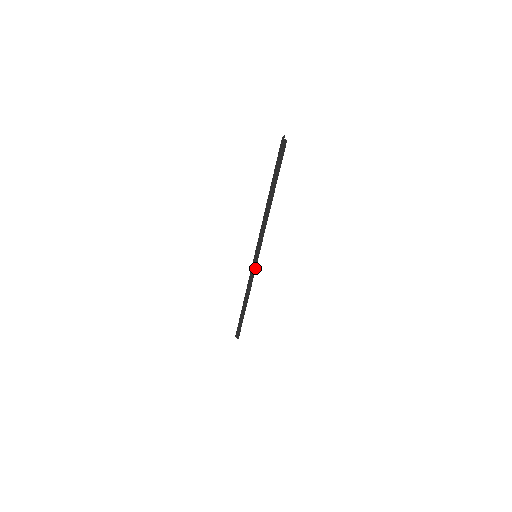
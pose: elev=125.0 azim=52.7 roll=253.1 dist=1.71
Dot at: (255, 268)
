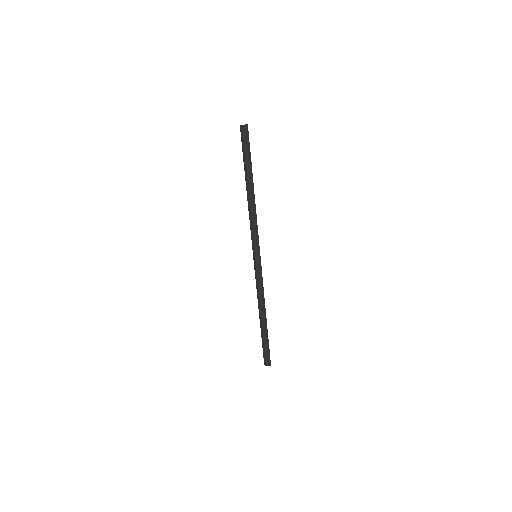
Dot at: (261, 268)
